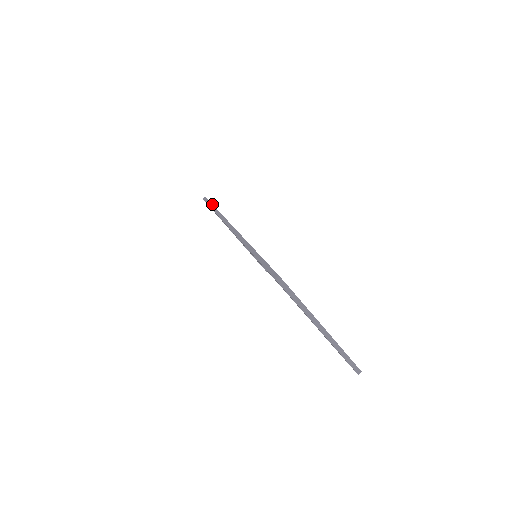
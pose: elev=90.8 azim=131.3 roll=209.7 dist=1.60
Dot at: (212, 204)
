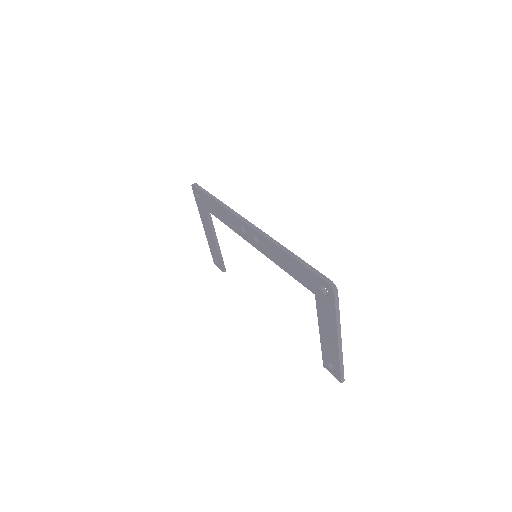
Dot at: occluded
